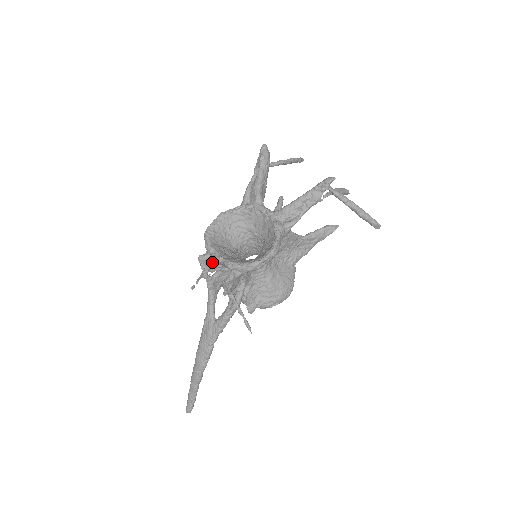
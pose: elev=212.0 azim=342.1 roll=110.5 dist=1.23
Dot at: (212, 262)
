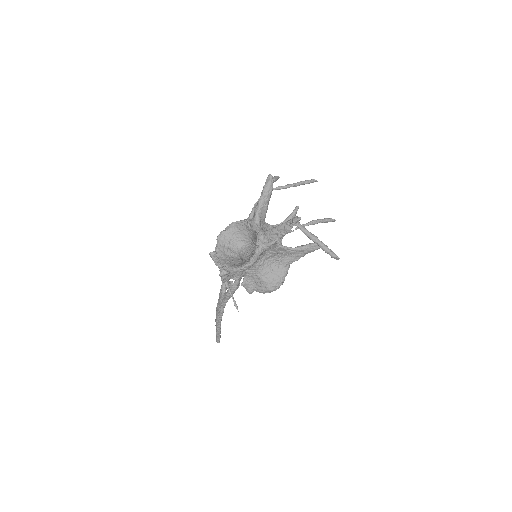
Dot at: occluded
